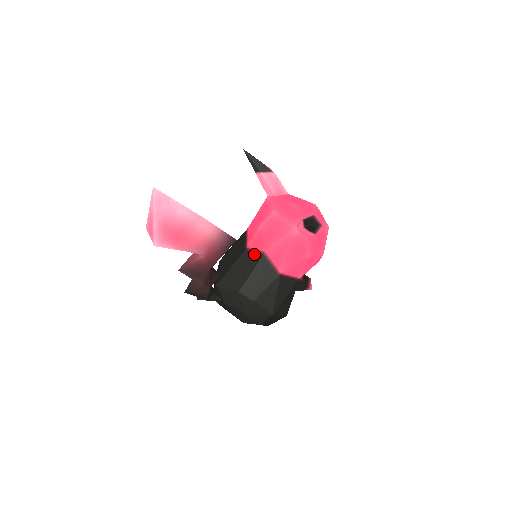
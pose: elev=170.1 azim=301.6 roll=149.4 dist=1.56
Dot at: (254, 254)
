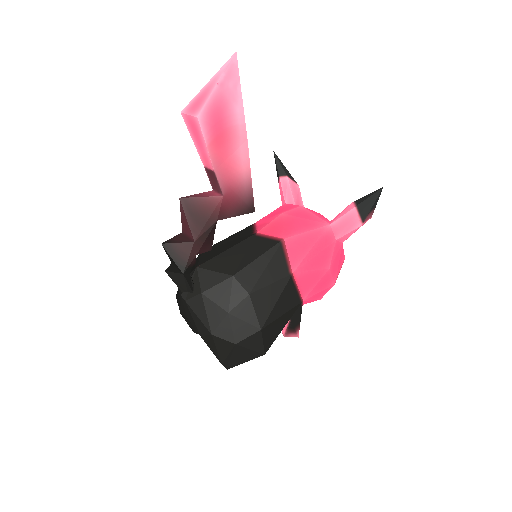
Dot at: (266, 239)
